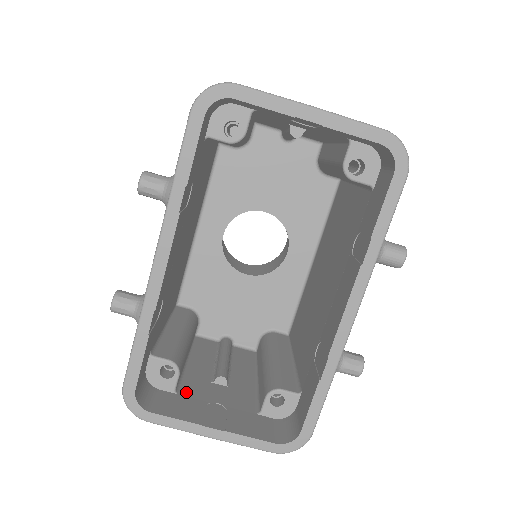
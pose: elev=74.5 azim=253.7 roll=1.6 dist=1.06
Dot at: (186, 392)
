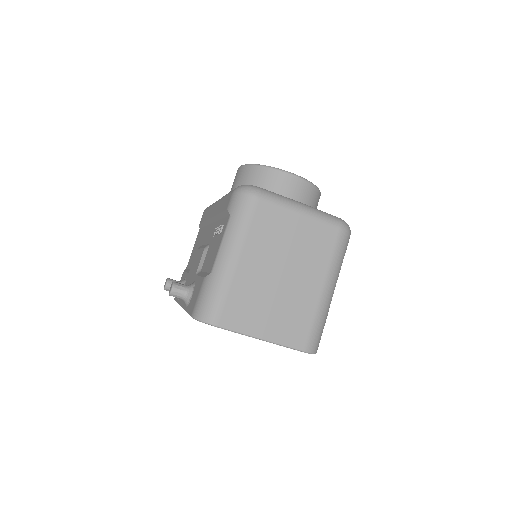
Dot at: occluded
